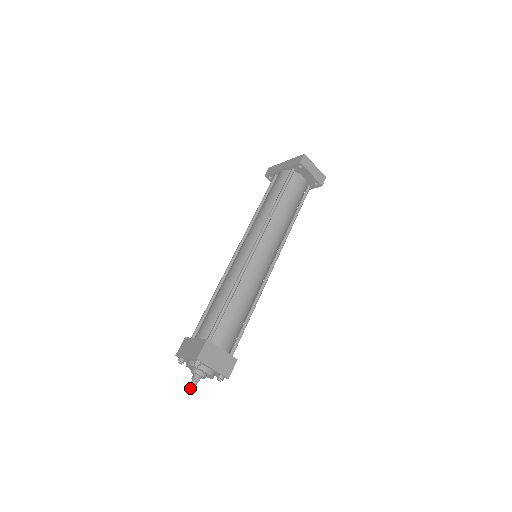
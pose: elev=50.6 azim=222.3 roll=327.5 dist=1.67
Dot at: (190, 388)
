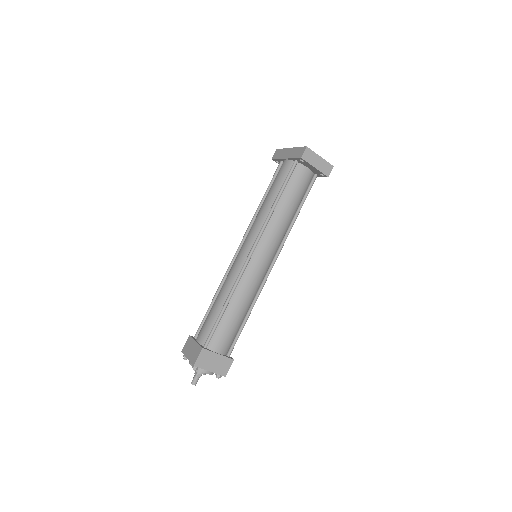
Dot at: (192, 383)
